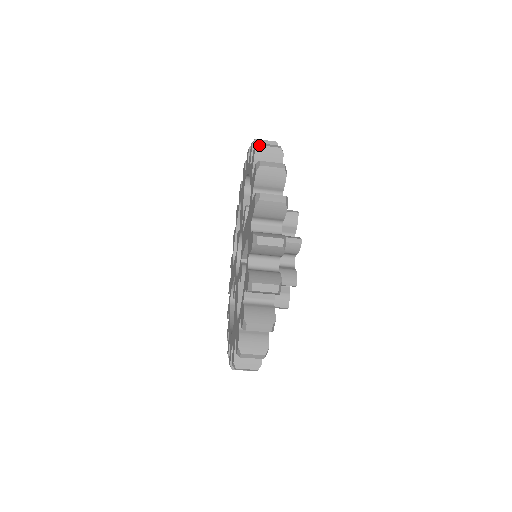
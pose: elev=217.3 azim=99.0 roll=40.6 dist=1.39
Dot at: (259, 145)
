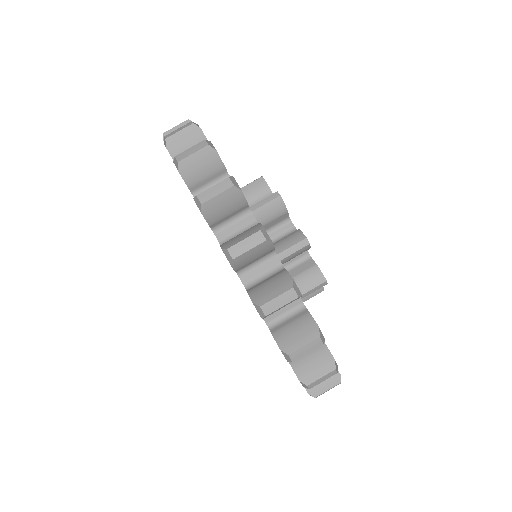
Dot at: occluded
